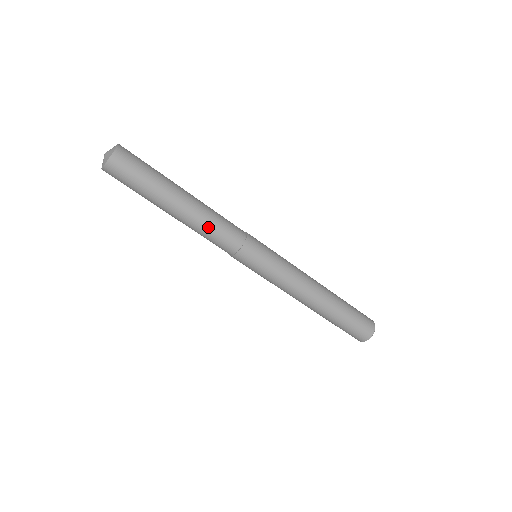
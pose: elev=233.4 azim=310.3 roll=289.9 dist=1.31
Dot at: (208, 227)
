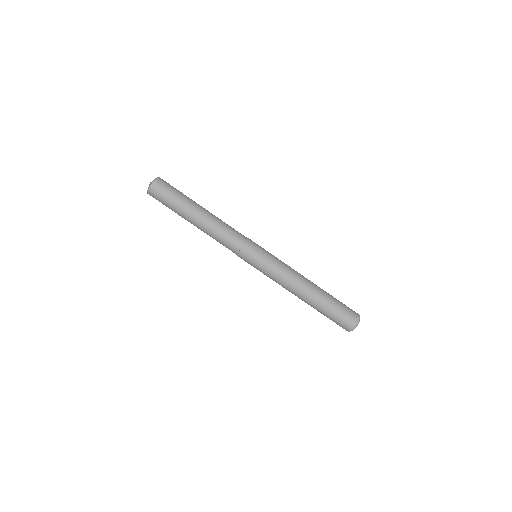
Dot at: (215, 235)
